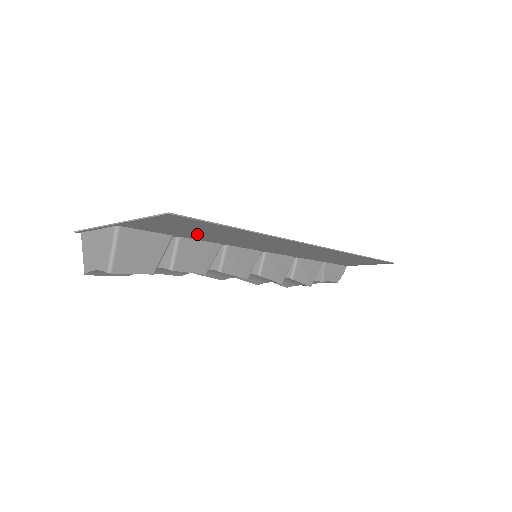
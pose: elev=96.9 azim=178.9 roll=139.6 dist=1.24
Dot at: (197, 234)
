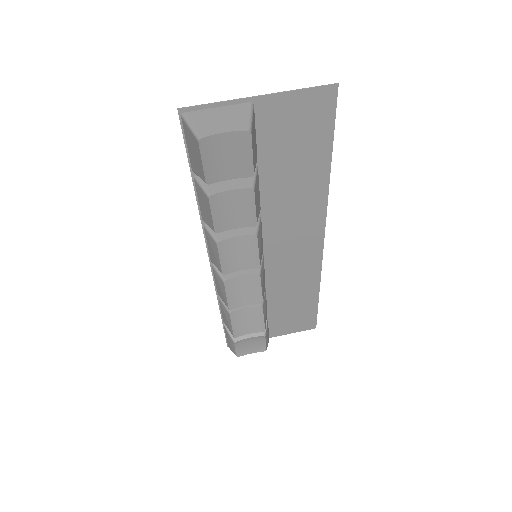
Dot at: (282, 163)
